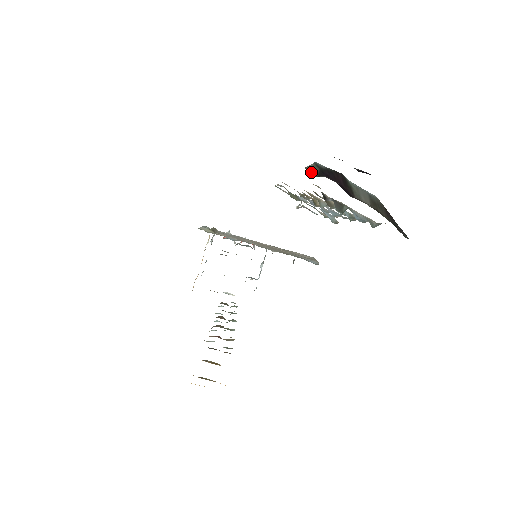
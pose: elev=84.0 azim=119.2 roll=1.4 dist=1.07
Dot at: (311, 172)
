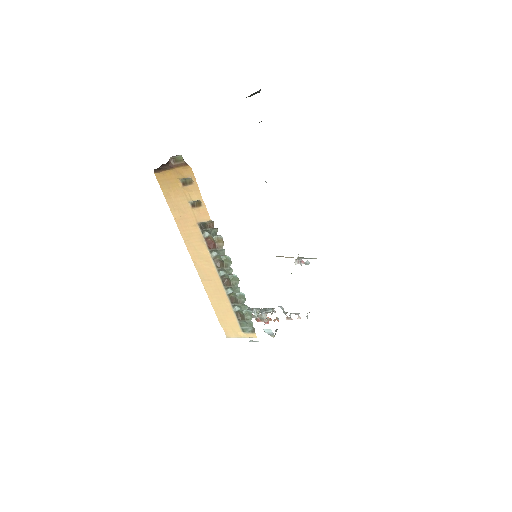
Dot at: occluded
